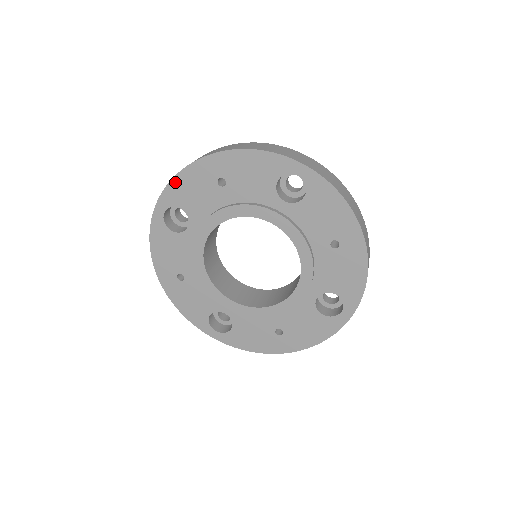
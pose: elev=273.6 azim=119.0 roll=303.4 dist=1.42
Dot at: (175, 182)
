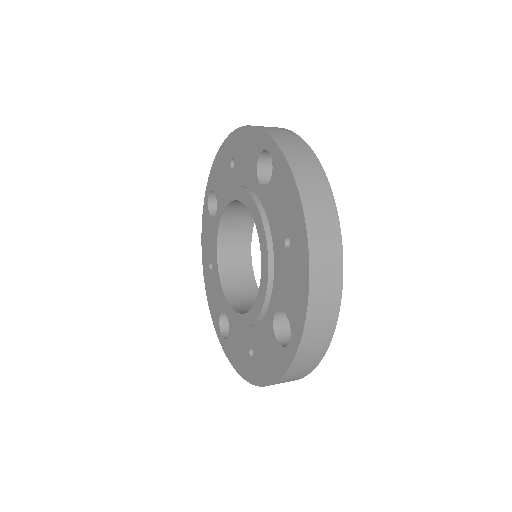
Dot at: (214, 166)
